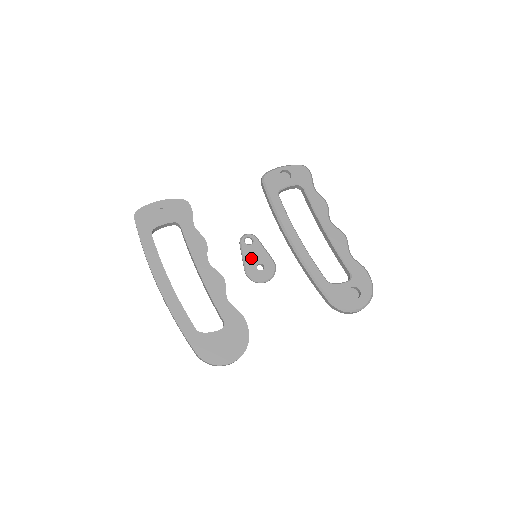
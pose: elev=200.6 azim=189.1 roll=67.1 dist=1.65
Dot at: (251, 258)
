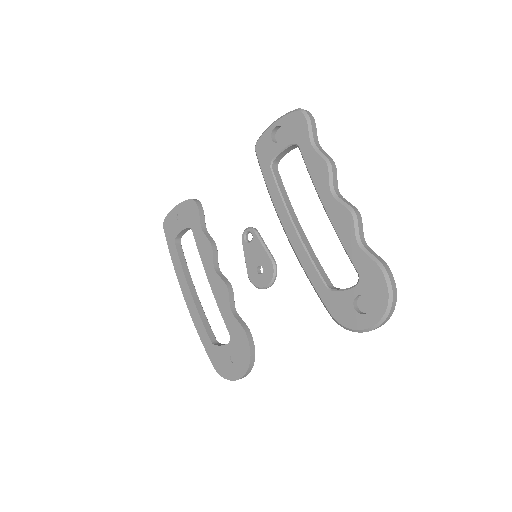
Dot at: (251, 259)
